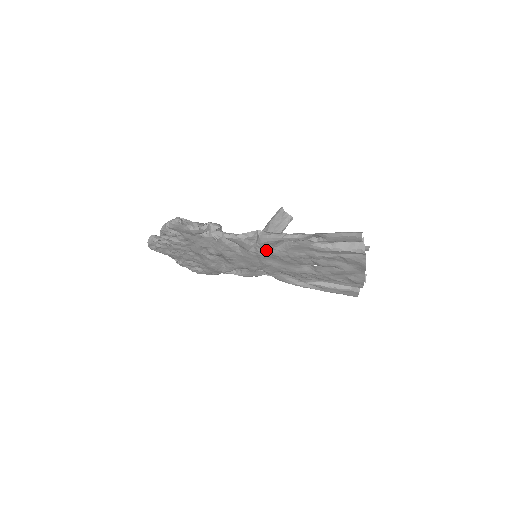
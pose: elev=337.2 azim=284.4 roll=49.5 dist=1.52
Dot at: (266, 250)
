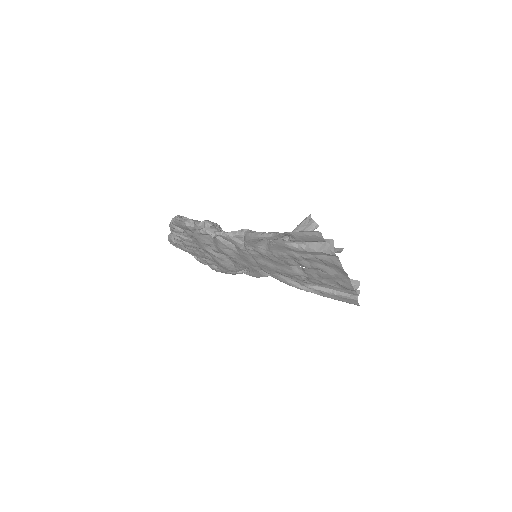
Dot at: (254, 249)
